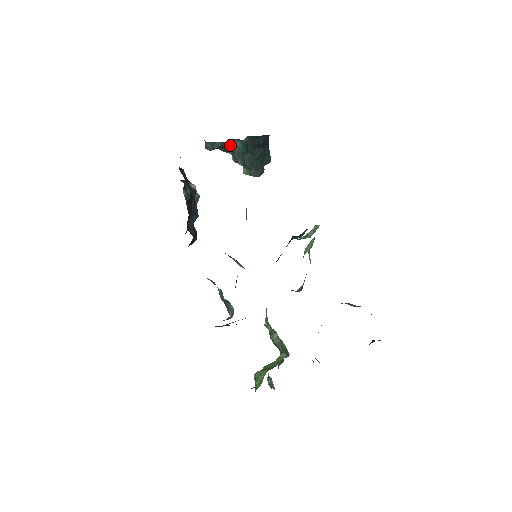
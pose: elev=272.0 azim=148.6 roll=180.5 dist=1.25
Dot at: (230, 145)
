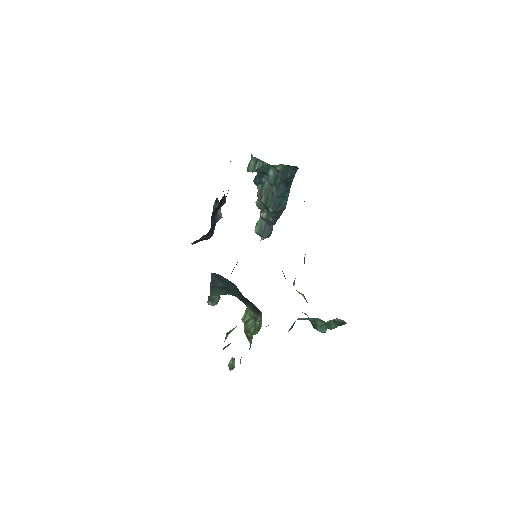
Dot at: (266, 172)
